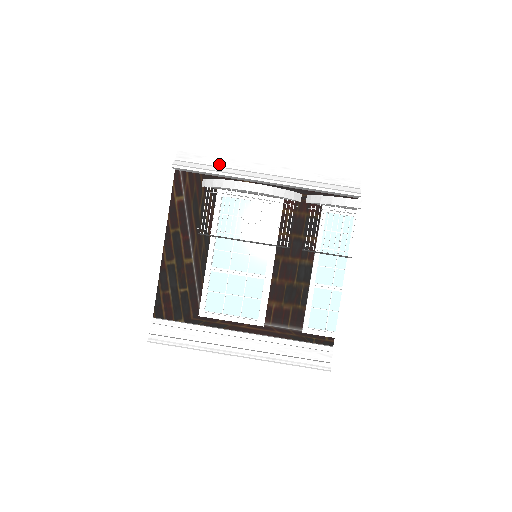
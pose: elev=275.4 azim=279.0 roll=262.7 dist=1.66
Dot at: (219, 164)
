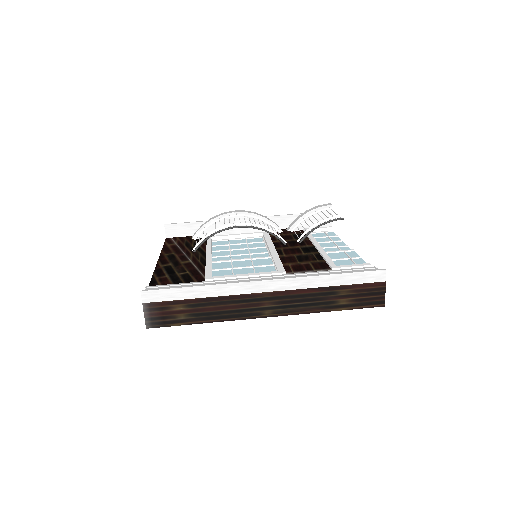
Dot at: occluded
